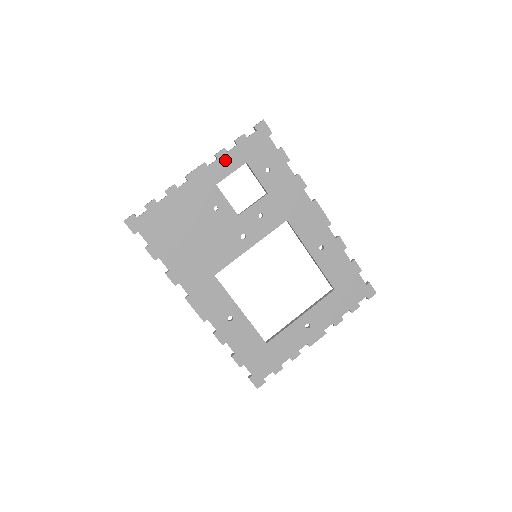
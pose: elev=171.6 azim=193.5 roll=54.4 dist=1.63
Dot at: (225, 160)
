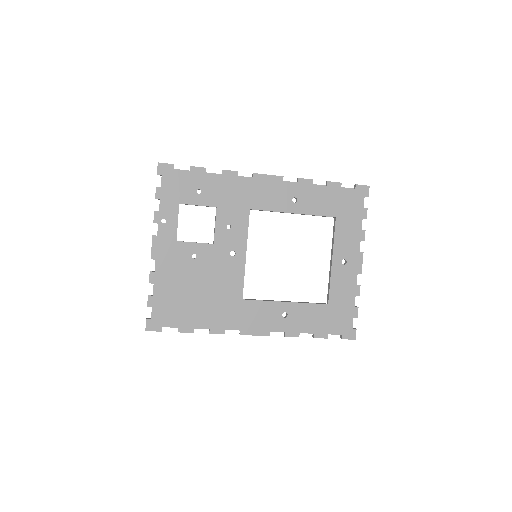
Dot at: occluded
